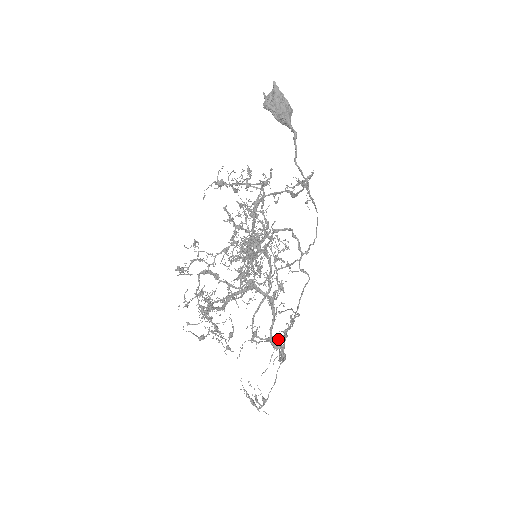
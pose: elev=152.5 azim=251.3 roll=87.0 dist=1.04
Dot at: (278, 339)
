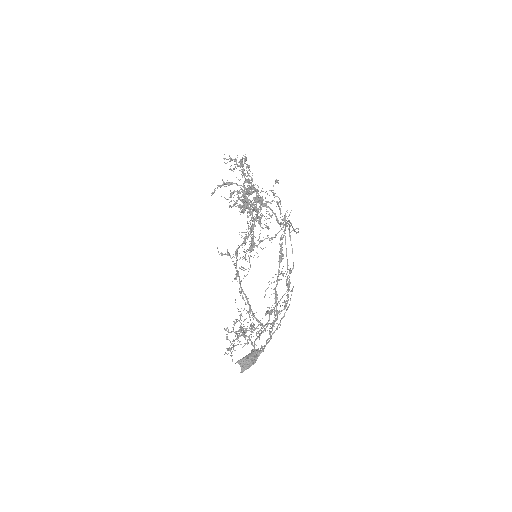
Dot at: occluded
